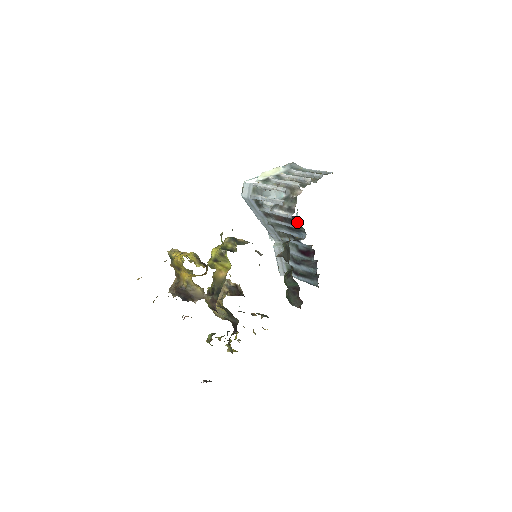
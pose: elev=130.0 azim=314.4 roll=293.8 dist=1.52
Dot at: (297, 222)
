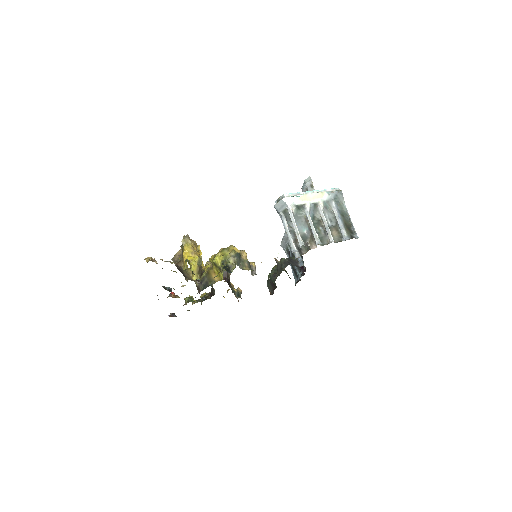
Dot at: (301, 256)
